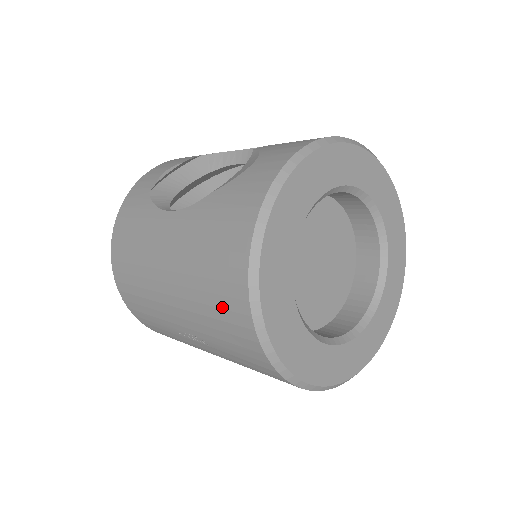
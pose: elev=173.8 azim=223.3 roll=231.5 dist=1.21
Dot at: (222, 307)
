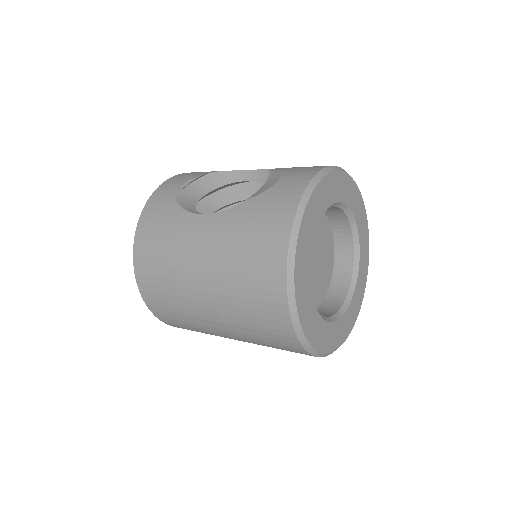
Dot at: (258, 288)
